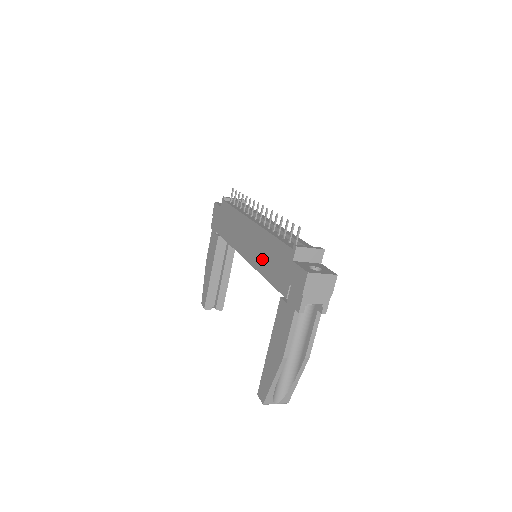
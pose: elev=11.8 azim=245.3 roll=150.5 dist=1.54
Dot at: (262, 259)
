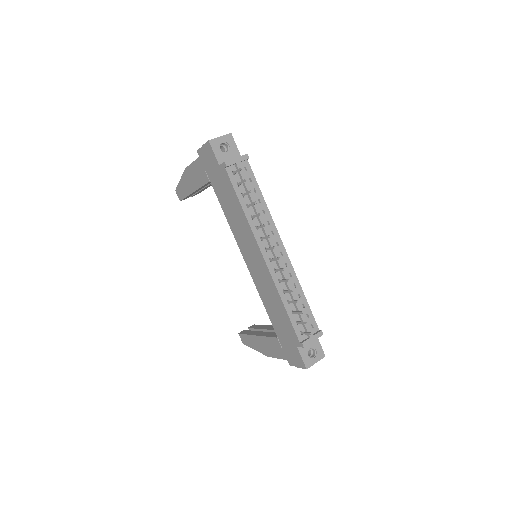
Dot at: (267, 298)
